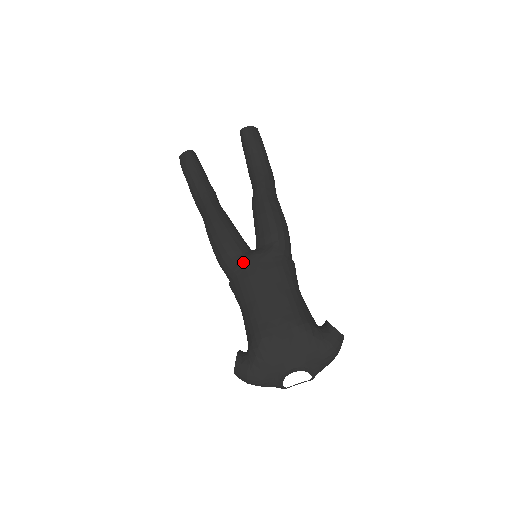
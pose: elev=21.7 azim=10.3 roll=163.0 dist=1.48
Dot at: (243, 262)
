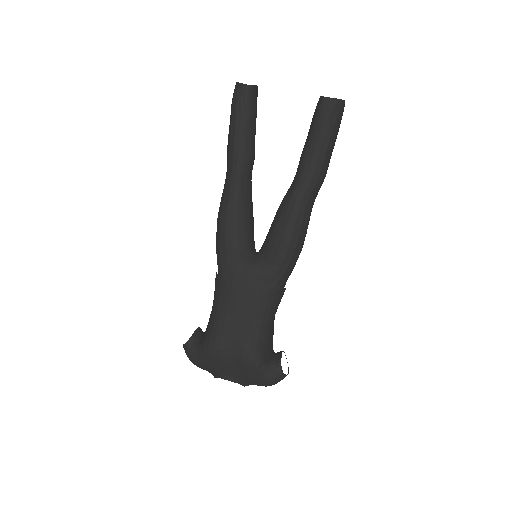
Dot at: (235, 268)
